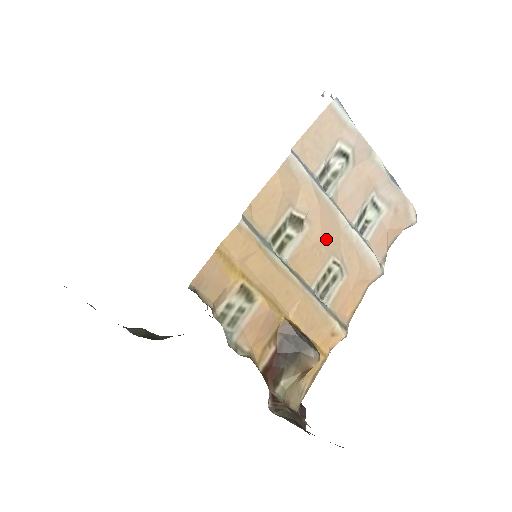
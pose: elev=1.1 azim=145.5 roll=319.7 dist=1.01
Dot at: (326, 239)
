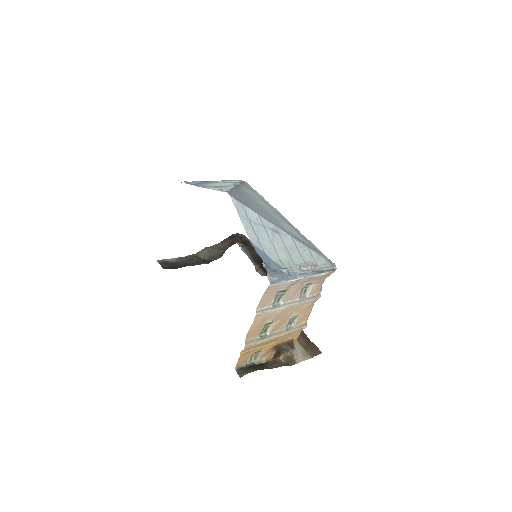
Dot at: (285, 316)
